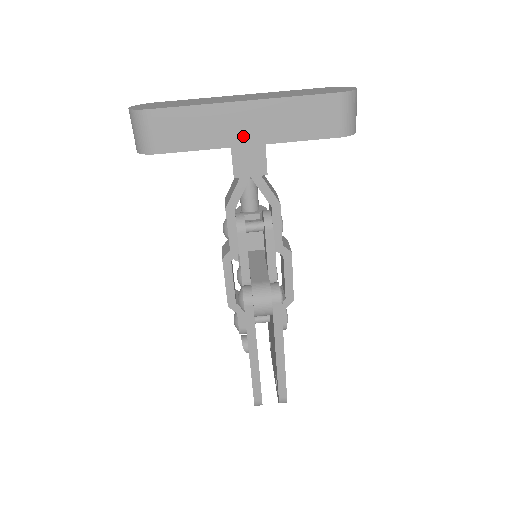
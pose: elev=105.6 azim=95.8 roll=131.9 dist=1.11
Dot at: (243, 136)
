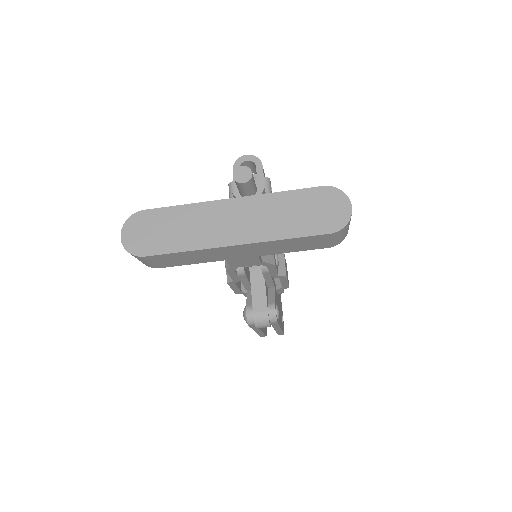
Dot at: (236, 256)
